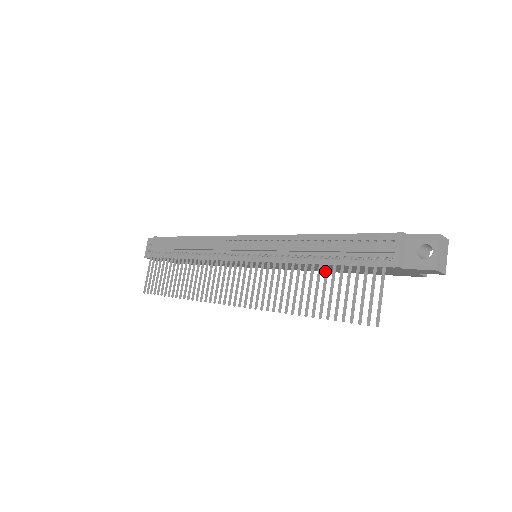
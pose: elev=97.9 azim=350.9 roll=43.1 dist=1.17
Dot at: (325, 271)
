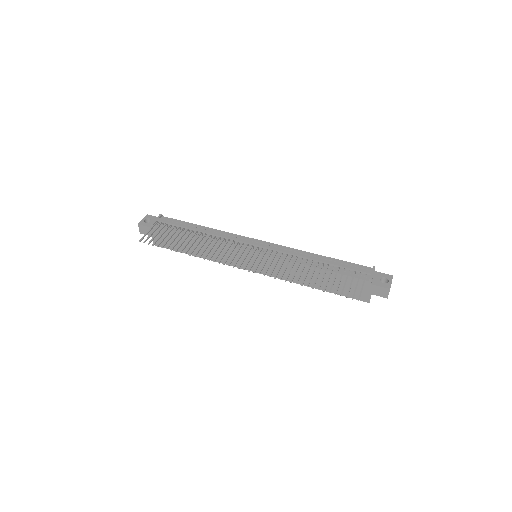
Dot at: (326, 269)
